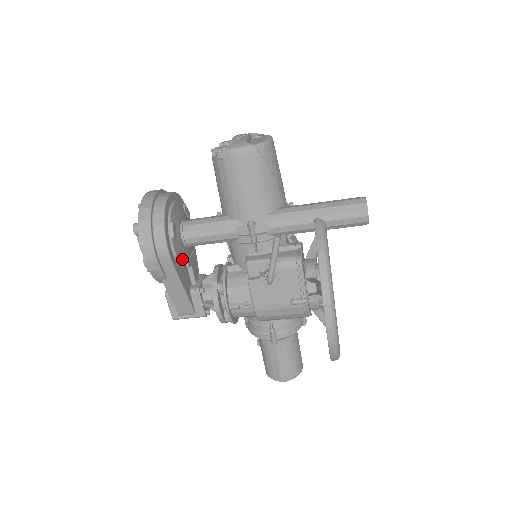
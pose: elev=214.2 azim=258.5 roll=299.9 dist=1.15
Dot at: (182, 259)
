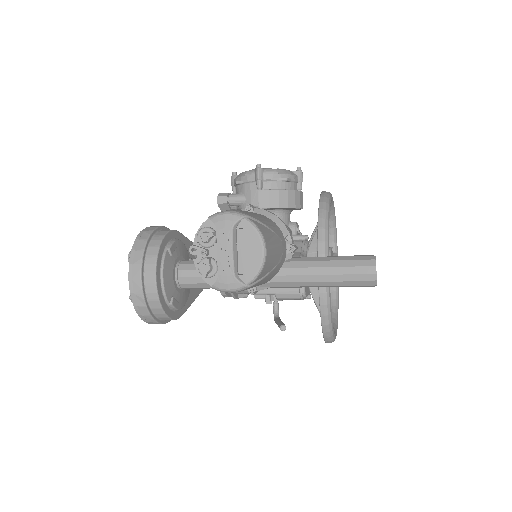
Dot at: (187, 295)
